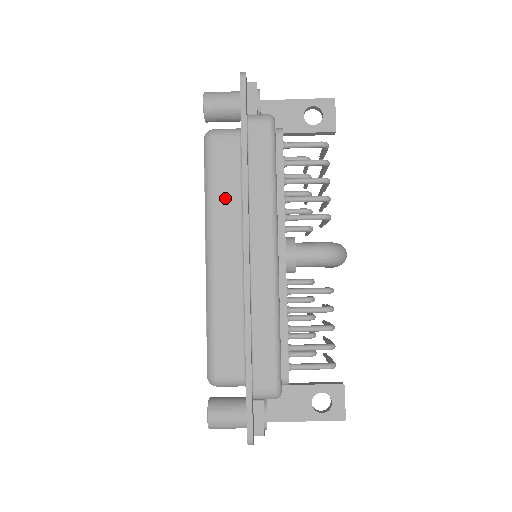
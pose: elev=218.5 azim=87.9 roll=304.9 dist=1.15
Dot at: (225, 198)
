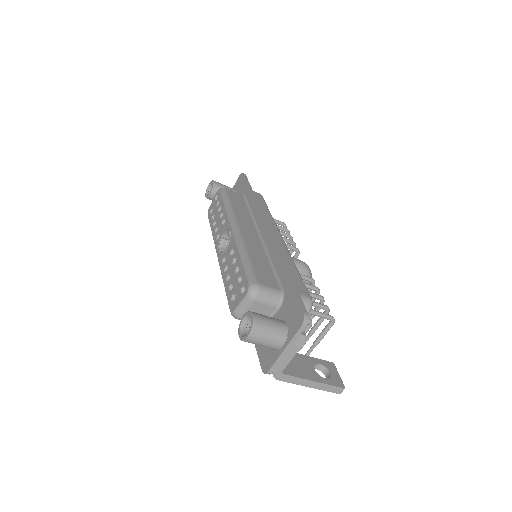
Dot at: (241, 211)
